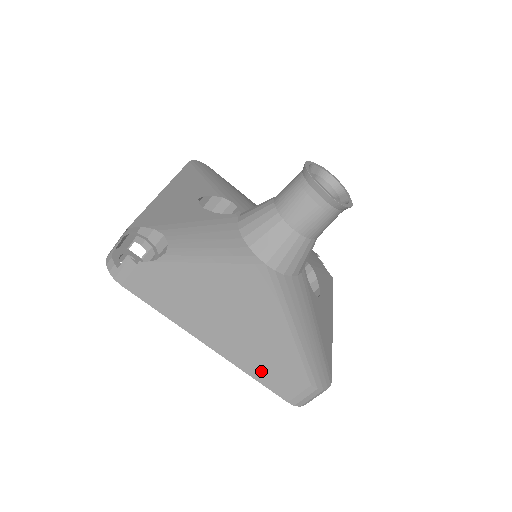
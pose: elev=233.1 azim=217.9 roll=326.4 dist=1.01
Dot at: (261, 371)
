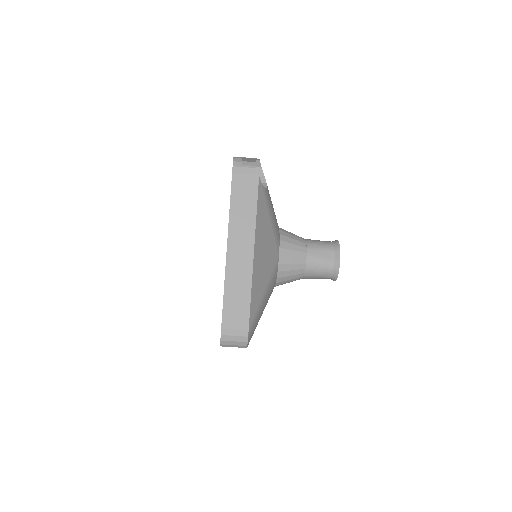
Dot at: (234, 293)
